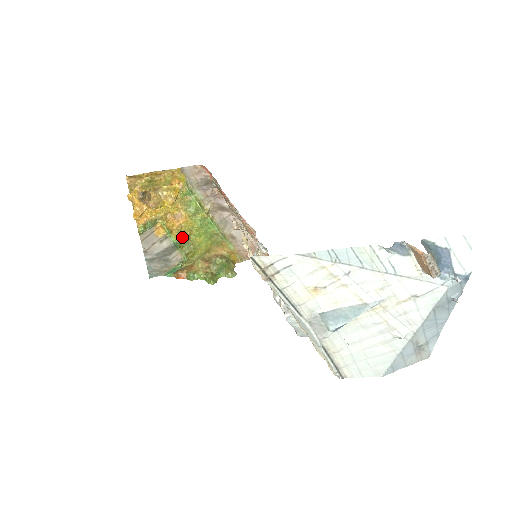
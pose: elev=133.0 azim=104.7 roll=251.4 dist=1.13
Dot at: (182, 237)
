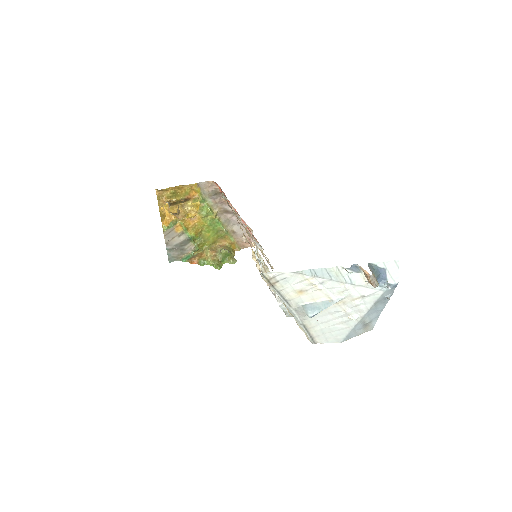
Dot at: (195, 233)
